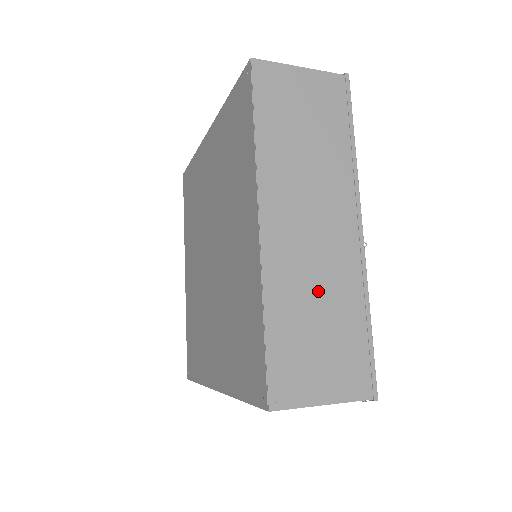
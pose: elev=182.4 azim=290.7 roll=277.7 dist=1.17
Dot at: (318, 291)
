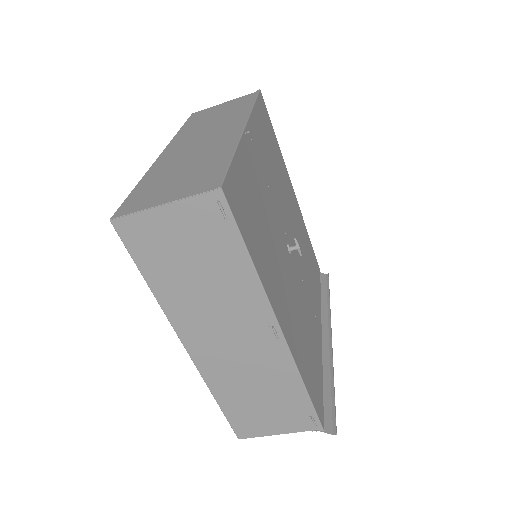
Dot at: (191, 160)
